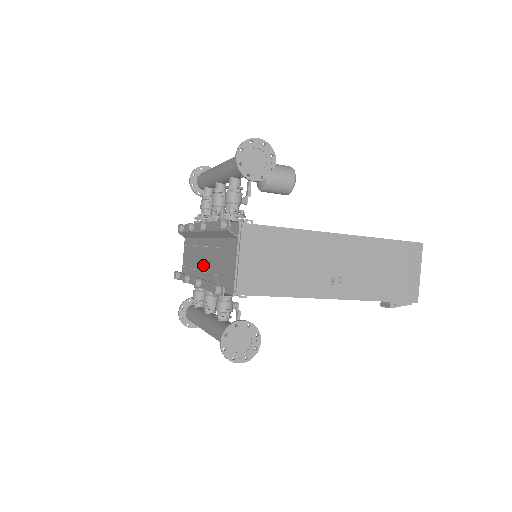
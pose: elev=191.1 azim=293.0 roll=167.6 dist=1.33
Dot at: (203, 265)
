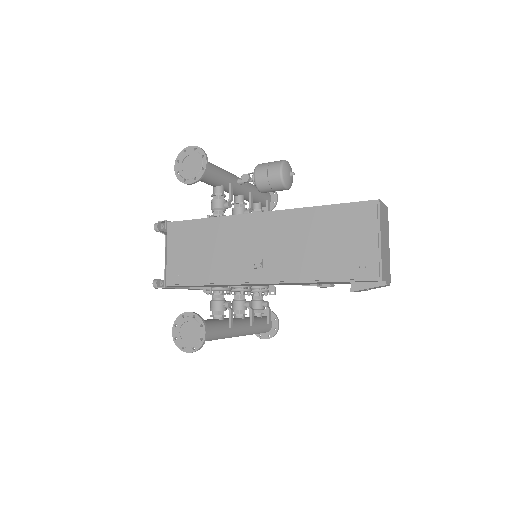
Dot at: occluded
